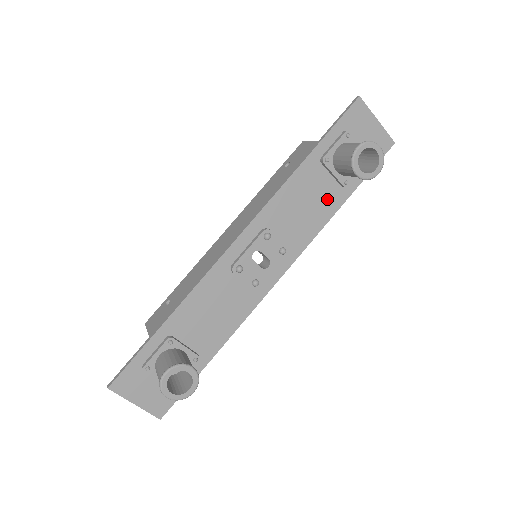
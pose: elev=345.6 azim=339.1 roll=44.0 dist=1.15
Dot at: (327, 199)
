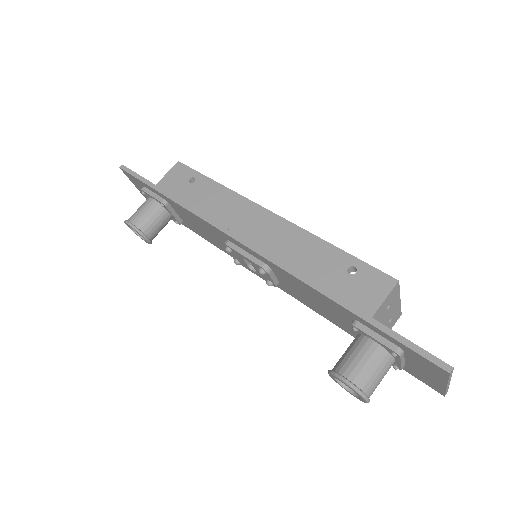
Dot at: (338, 321)
